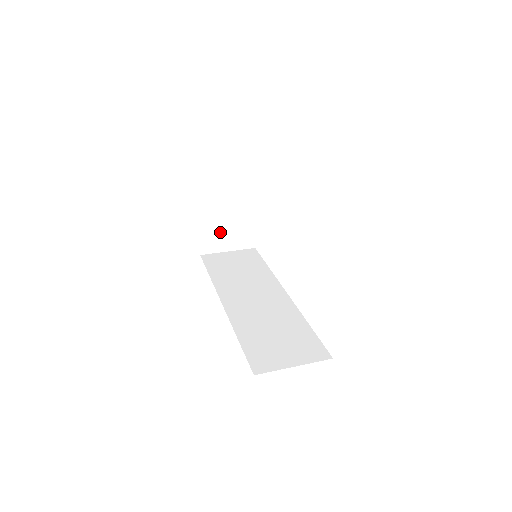
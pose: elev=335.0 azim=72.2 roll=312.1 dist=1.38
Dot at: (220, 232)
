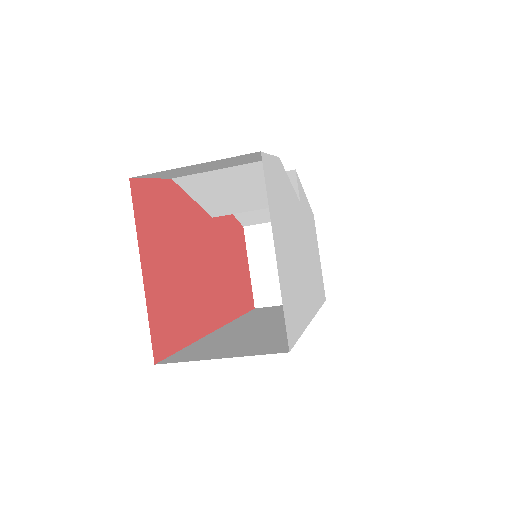
Dot at: (276, 278)
